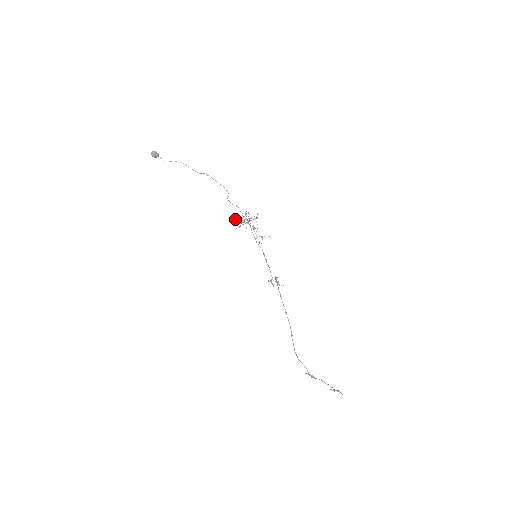
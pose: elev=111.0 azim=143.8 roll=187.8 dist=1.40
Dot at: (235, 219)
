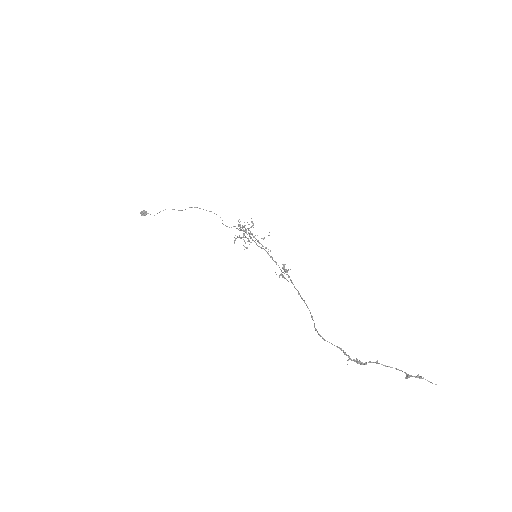
Dot at: (235, 239)
